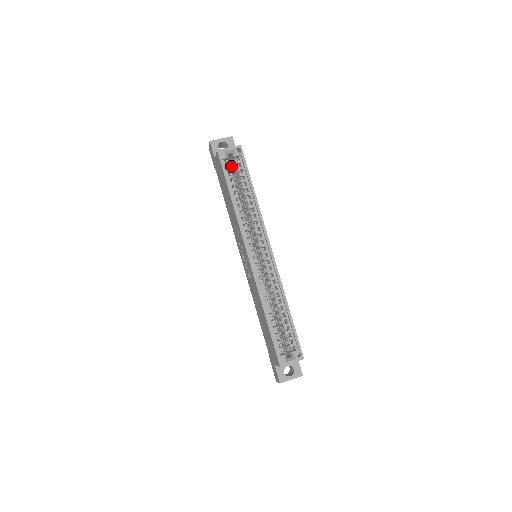
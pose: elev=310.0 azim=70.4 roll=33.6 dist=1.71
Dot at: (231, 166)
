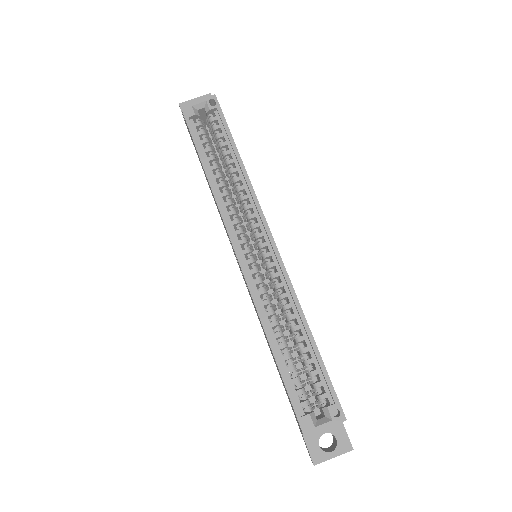
Dot at: occluded
